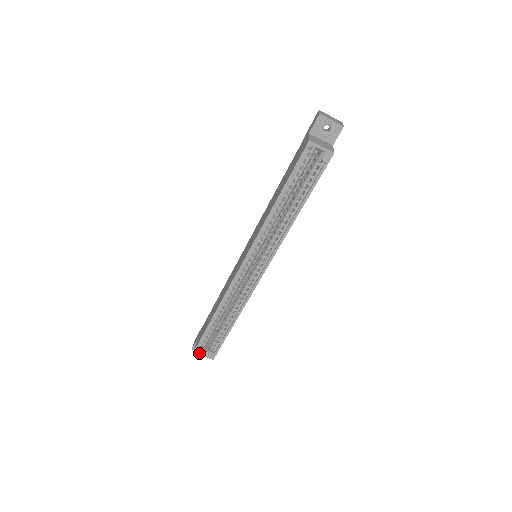
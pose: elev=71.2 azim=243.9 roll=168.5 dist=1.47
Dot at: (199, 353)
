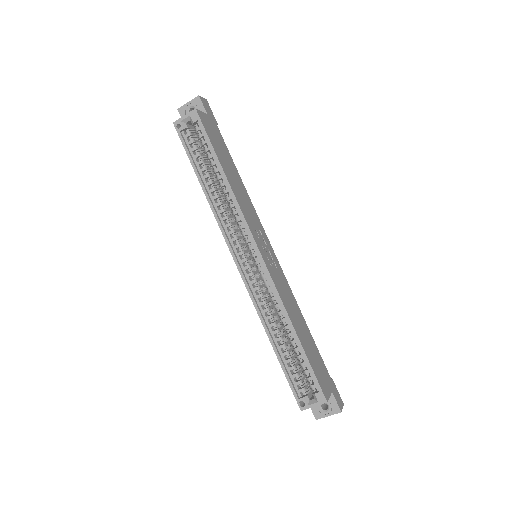
Dot at: (307, 407)
